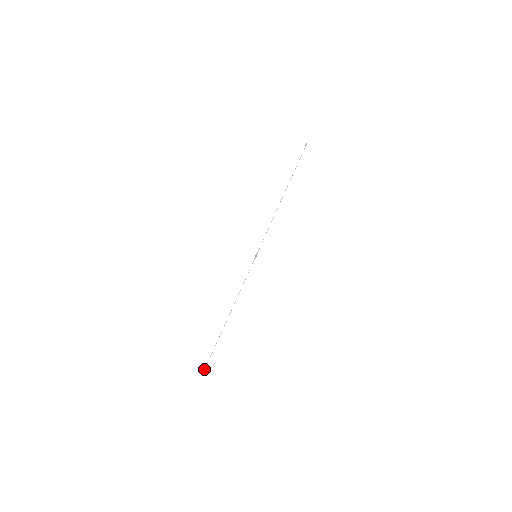
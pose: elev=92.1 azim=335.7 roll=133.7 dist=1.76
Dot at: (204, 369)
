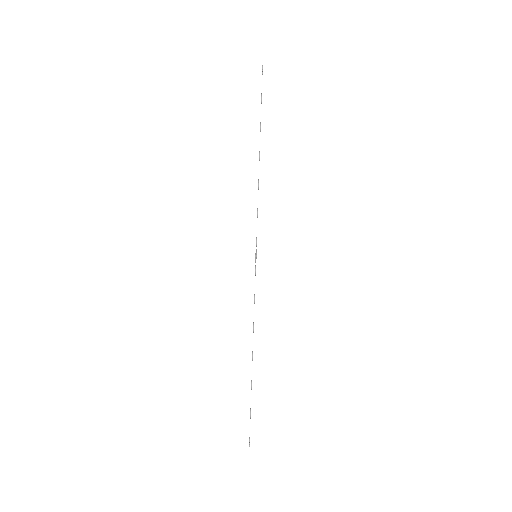
Dot at: occluded
